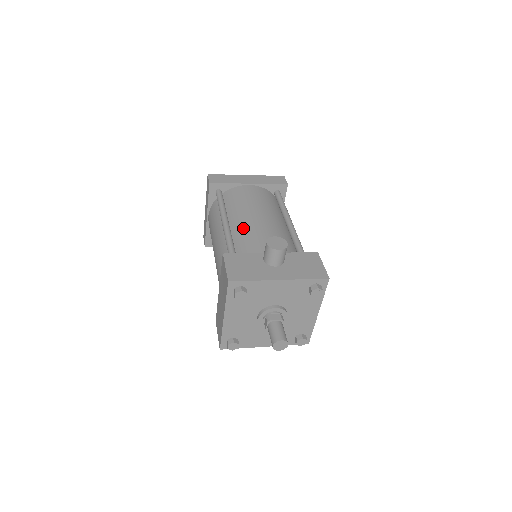
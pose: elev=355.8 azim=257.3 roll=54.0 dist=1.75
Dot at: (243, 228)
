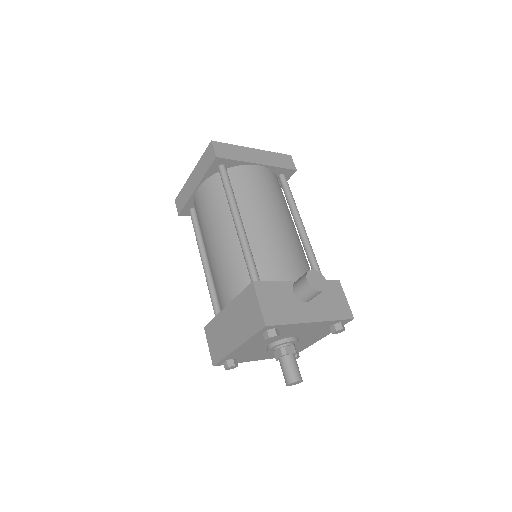
Dot at: (261, 235)
